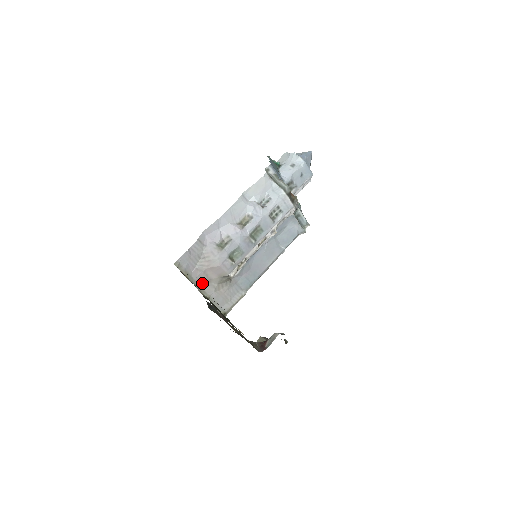
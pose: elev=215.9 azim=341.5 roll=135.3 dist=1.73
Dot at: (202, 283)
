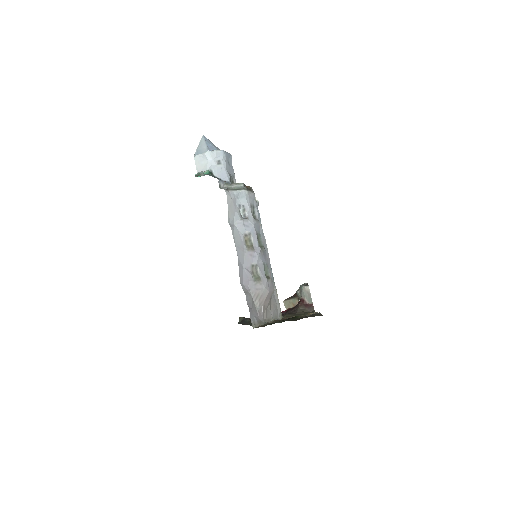
Dot at: (265, 316)
